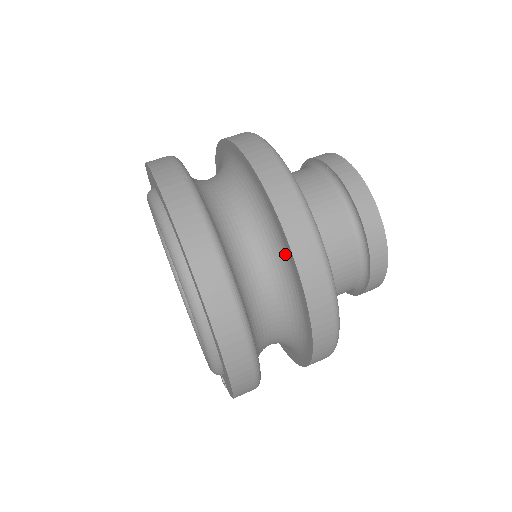
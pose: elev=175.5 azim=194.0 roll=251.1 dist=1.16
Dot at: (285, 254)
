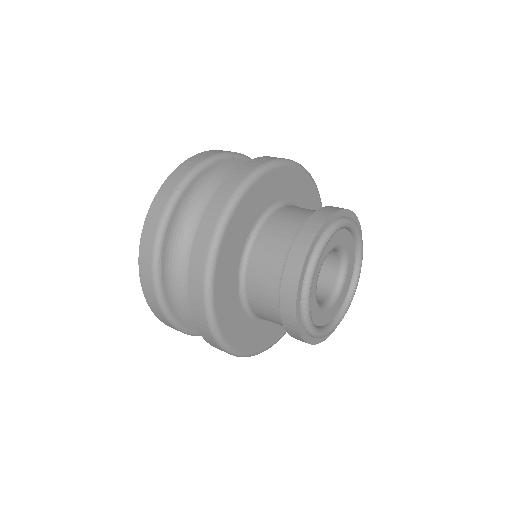
Dot at: occluded
